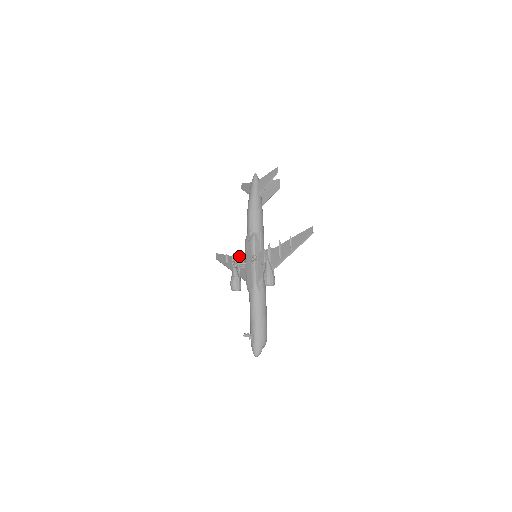
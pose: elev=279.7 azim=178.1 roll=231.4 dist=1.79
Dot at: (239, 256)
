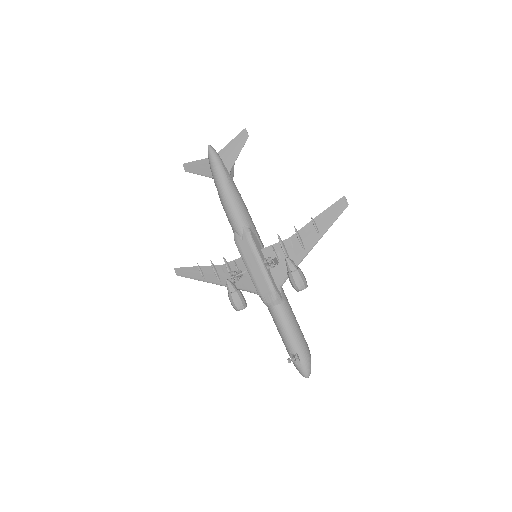
Dot at: (226, 263)
